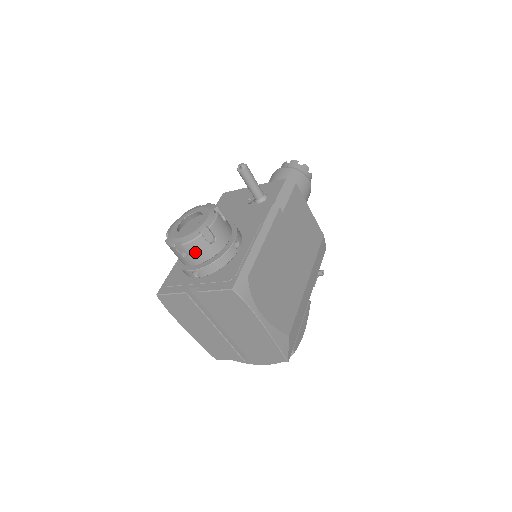
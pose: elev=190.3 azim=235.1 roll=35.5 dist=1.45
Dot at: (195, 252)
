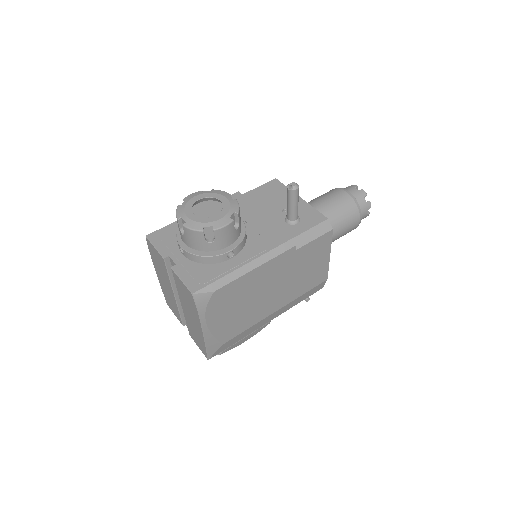
Dot at: (190, 238)
